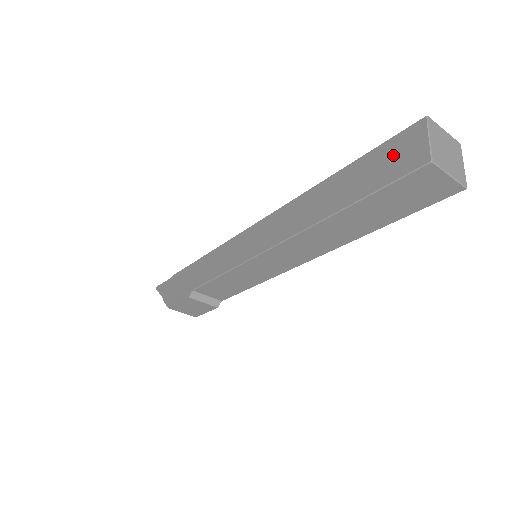
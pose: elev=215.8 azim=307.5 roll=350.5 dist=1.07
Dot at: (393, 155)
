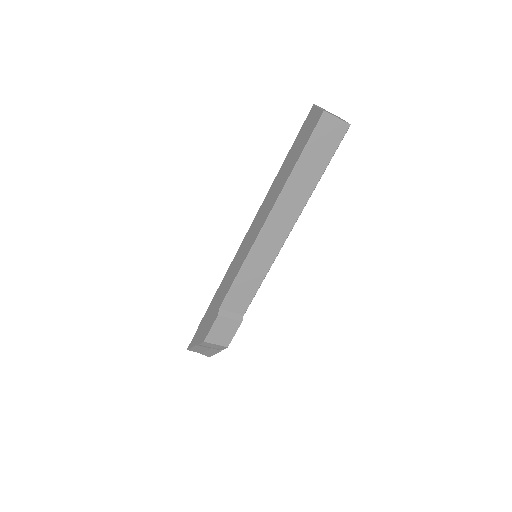
Dot at: (307, 128)
